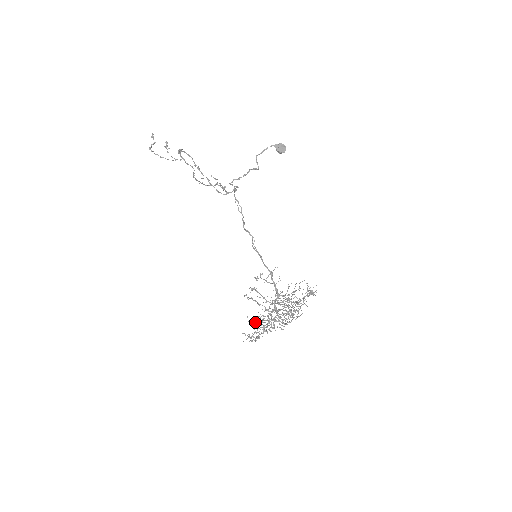
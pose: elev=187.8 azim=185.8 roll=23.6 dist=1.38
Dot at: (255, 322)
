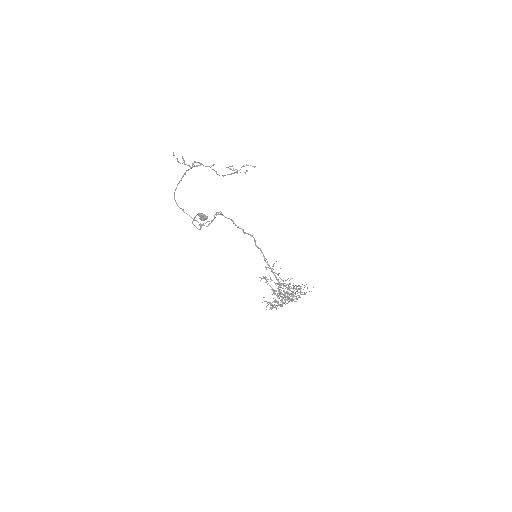
Dot at: occluded
